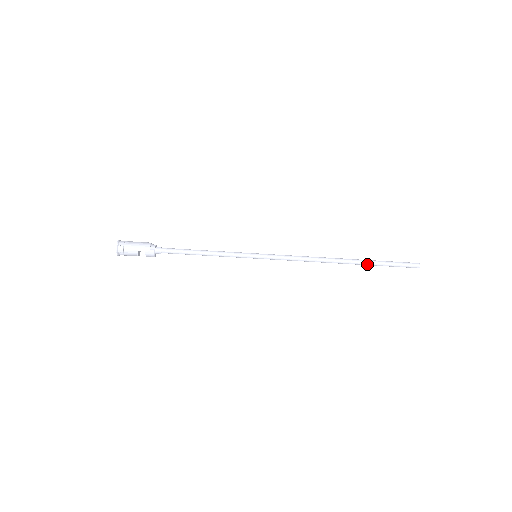
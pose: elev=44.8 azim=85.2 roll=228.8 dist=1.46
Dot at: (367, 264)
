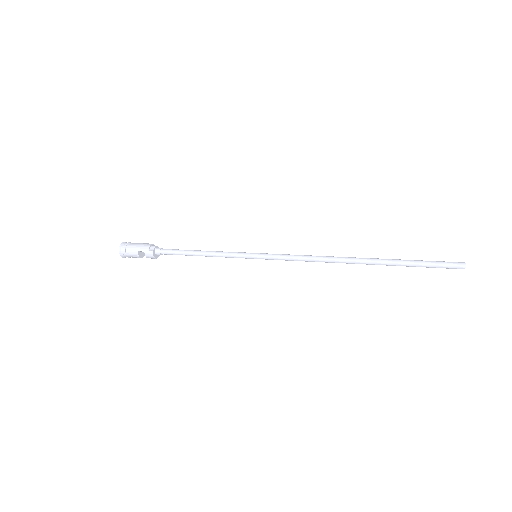
Dot at: (390, 264)
